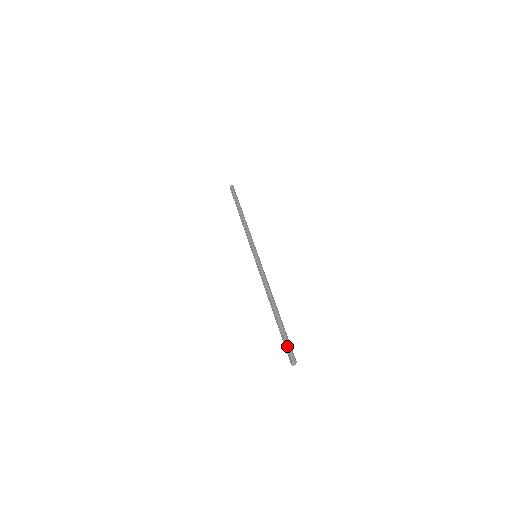
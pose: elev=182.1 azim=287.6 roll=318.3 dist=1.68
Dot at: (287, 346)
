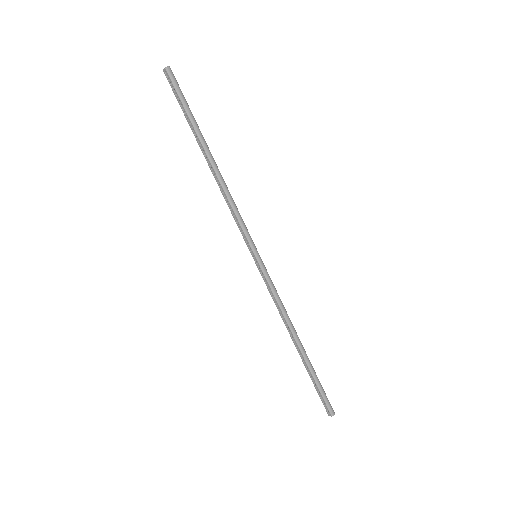
Dot at: (324, 399)
